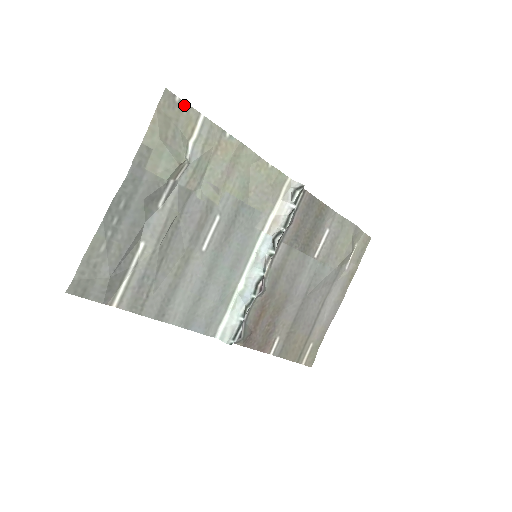
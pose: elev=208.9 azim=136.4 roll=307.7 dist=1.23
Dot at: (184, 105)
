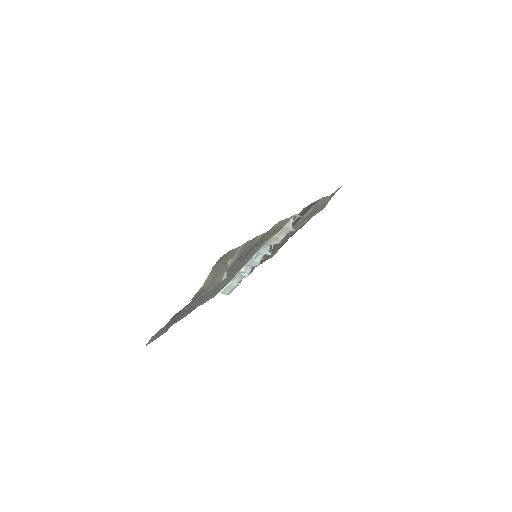
Dot at: (231, 251)
